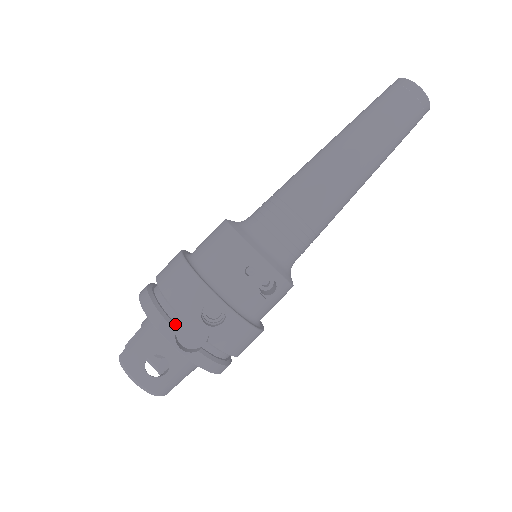
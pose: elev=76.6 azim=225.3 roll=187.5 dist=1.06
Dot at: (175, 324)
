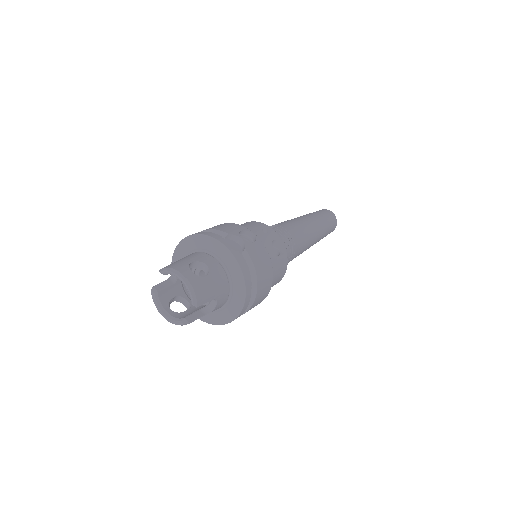
Dot at: occluded
